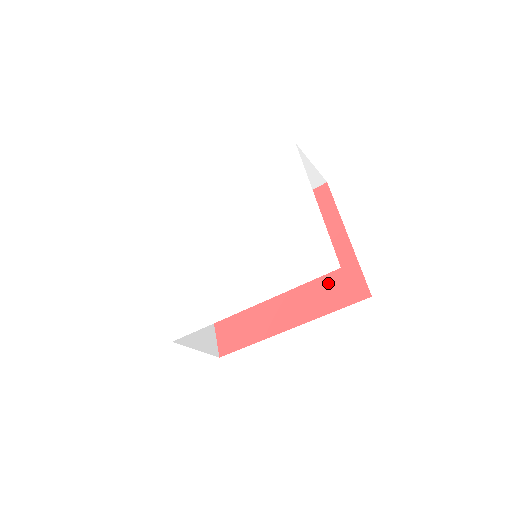
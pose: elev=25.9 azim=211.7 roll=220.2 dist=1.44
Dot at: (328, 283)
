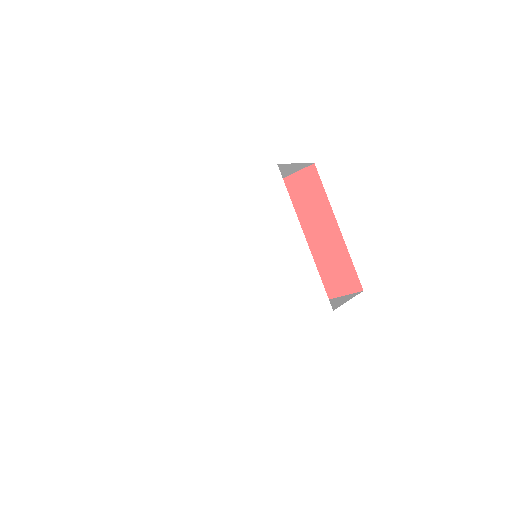
Dot at: (324, 272)
